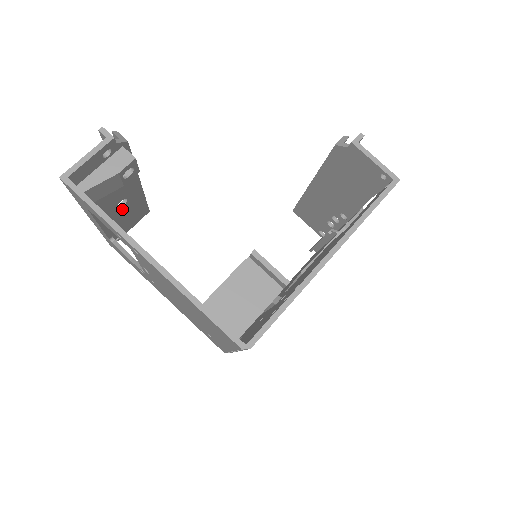
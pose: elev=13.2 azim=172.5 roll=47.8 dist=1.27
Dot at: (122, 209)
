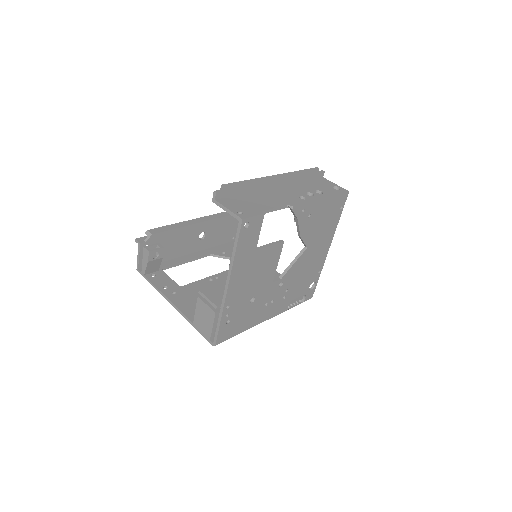
Dot at: (208, 235)
